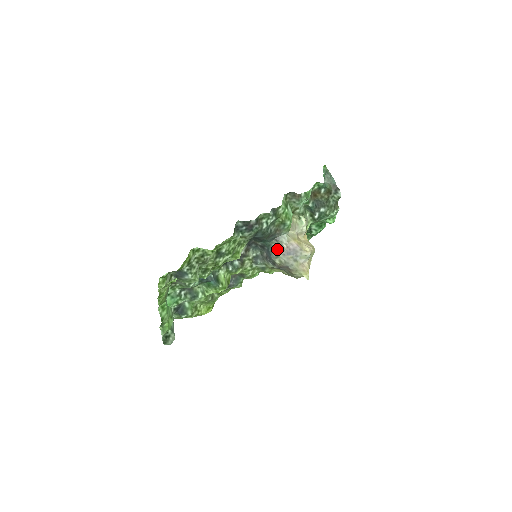
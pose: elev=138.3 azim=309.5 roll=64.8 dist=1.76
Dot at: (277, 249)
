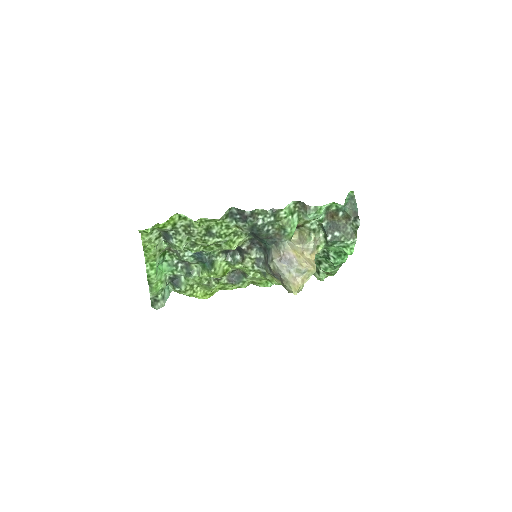
Dot at: (274, 254)
